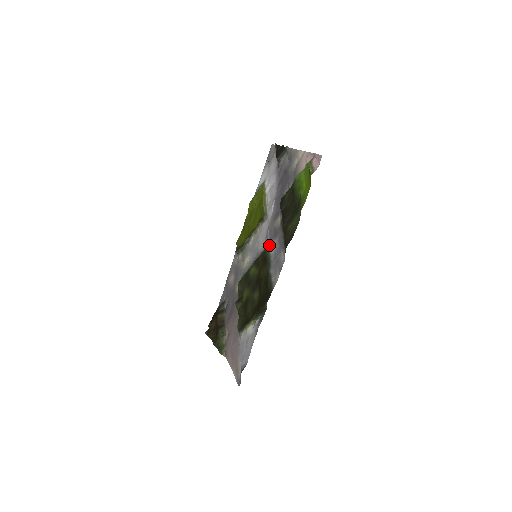
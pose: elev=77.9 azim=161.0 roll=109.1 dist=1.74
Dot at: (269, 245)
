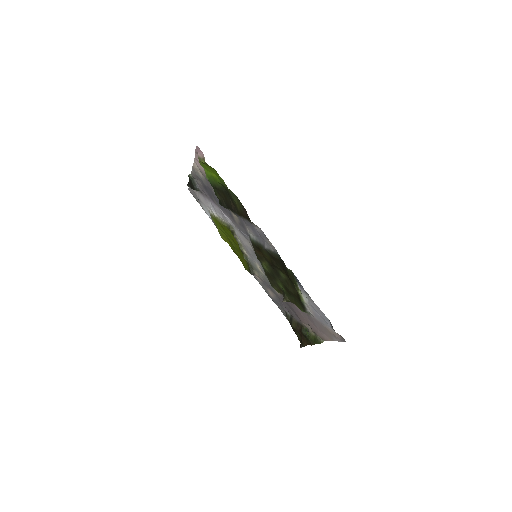
Dot at: (249, 237)
